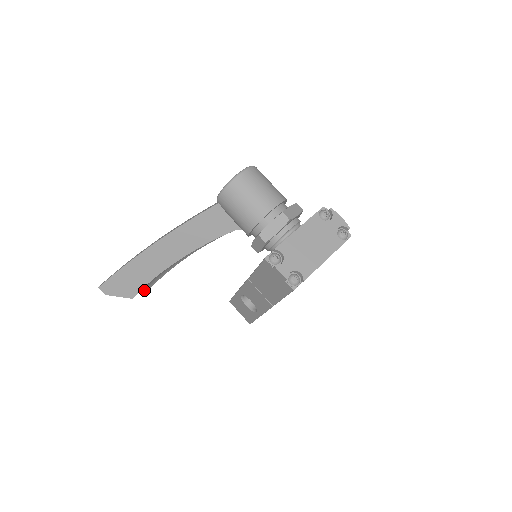
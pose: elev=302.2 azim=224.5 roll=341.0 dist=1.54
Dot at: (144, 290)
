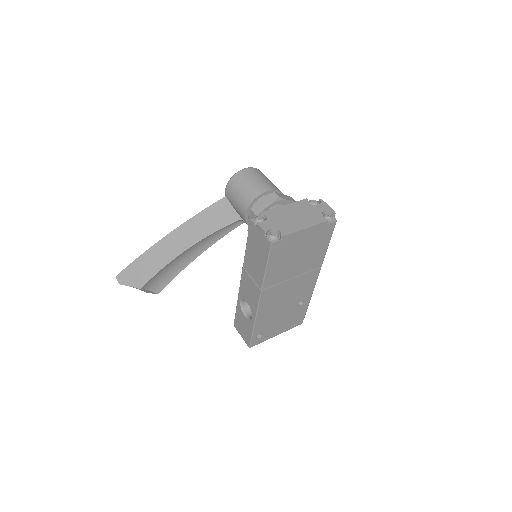
Dot at: (155, 291)
